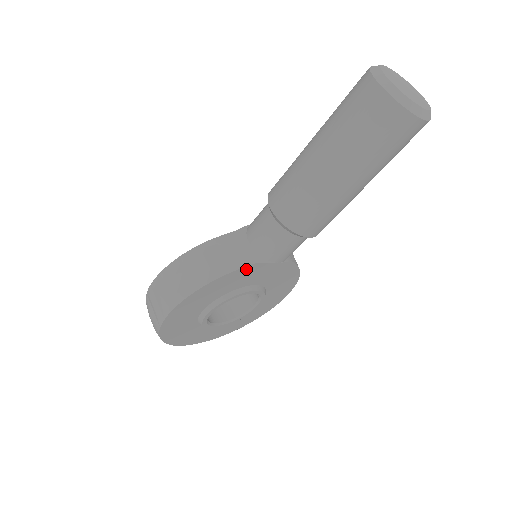
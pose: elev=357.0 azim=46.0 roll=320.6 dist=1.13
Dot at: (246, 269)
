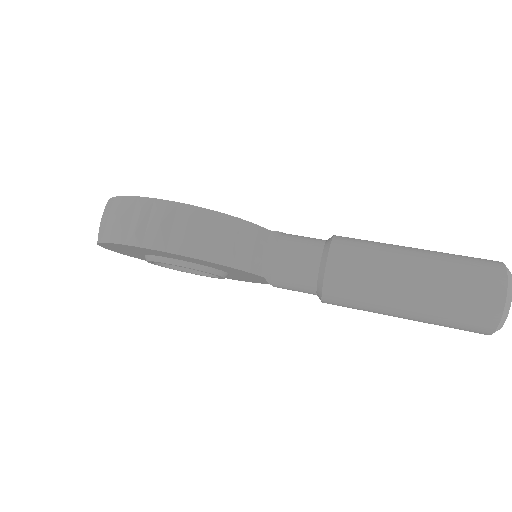
Dot at: (252, 274)
